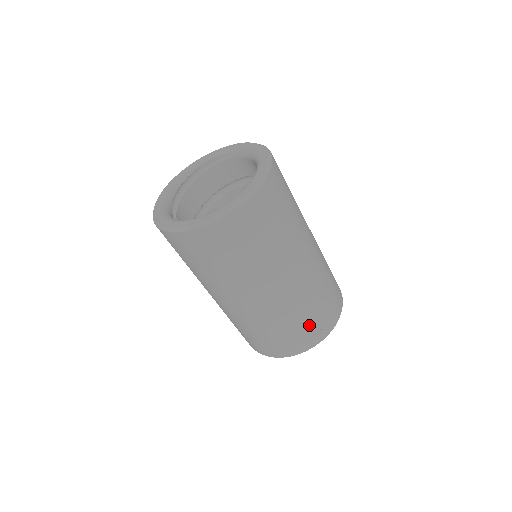
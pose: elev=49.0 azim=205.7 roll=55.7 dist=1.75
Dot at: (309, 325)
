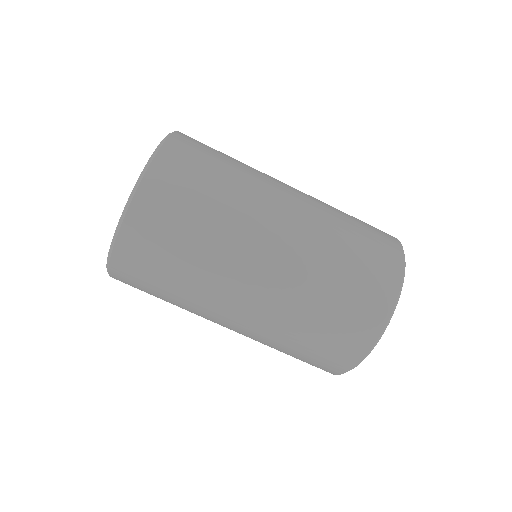
Dot at: (355, 287)
